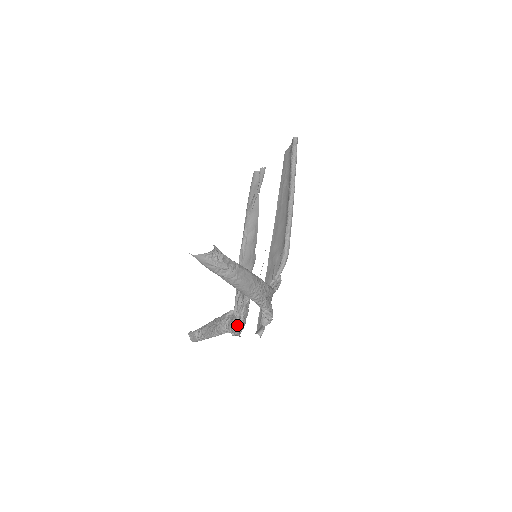
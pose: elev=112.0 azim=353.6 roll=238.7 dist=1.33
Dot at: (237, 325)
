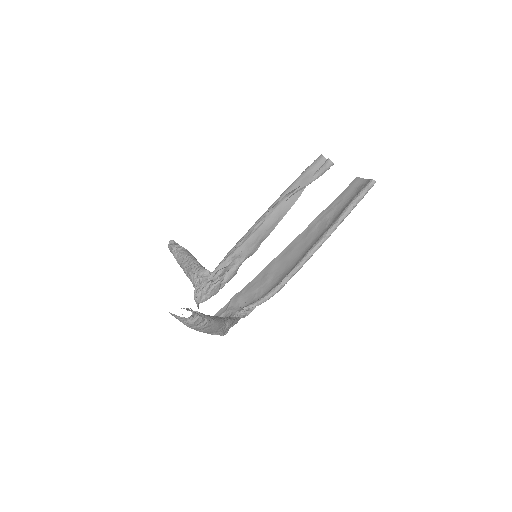
Dot at: (203, 293)
